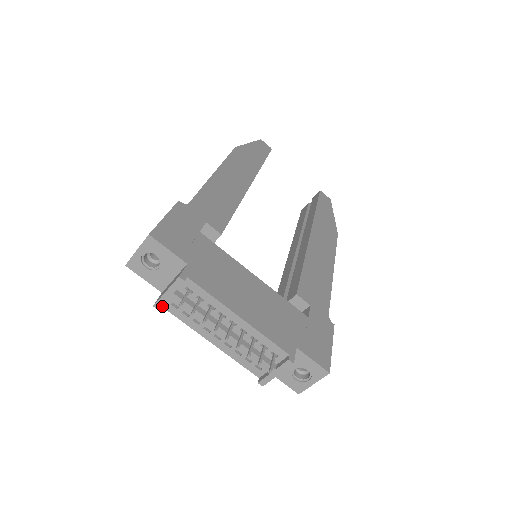
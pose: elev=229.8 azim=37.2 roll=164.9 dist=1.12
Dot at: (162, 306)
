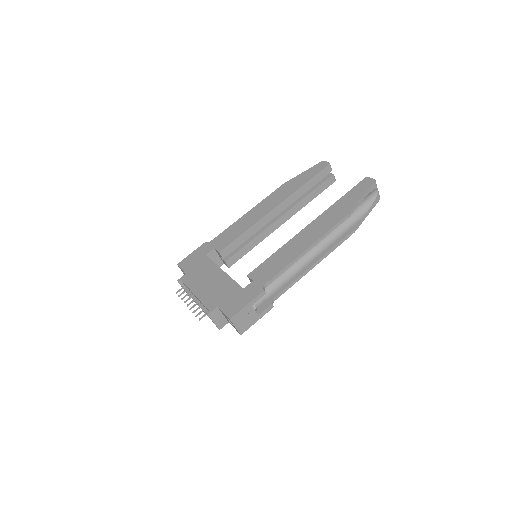
Dot at: occluded
